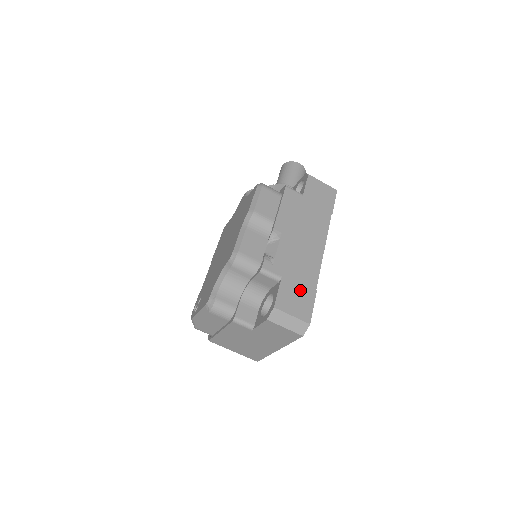
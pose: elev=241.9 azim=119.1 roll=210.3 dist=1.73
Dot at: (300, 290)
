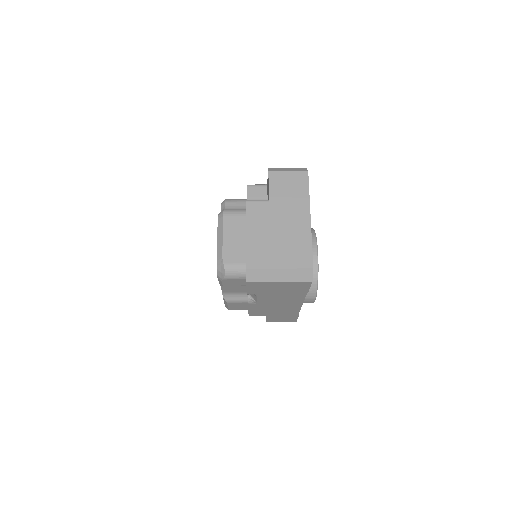
Dot at: occluded
